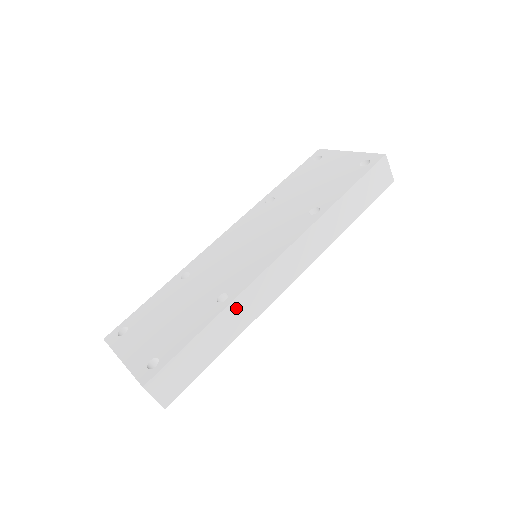
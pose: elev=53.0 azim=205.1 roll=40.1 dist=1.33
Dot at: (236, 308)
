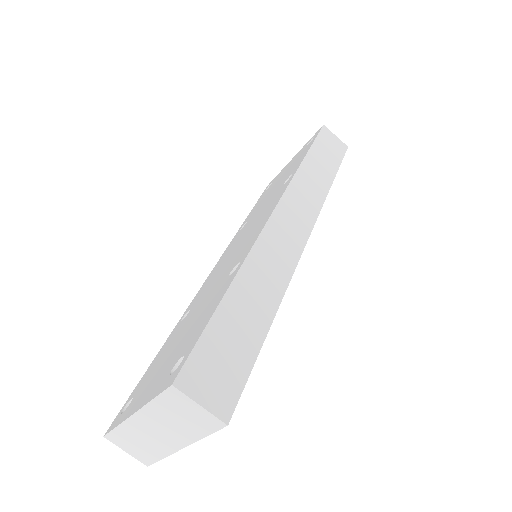
Dot at: (256, 266)
